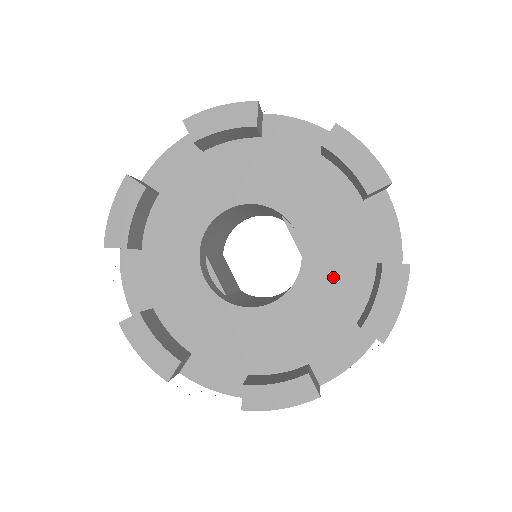
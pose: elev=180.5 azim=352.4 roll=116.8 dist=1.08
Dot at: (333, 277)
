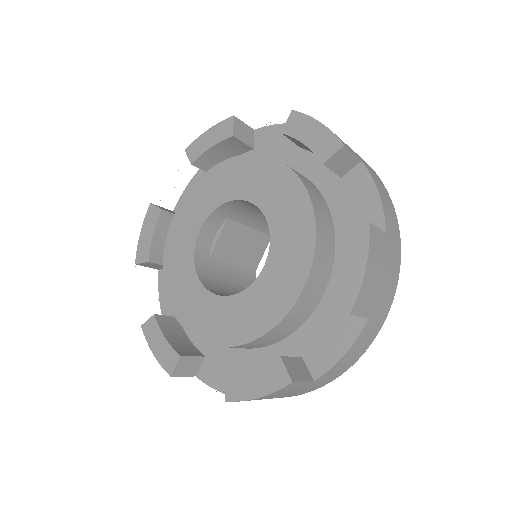
Dot at: (249, 323)
